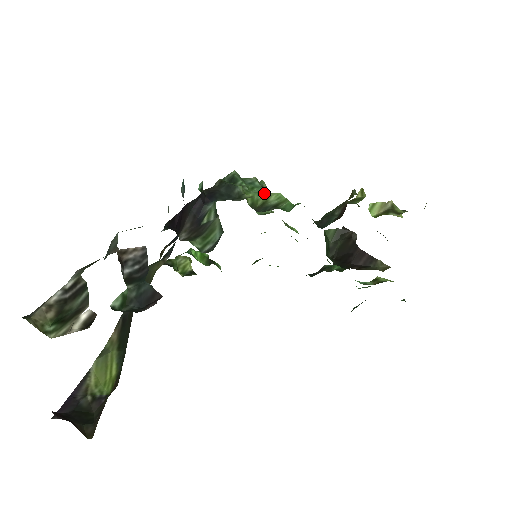
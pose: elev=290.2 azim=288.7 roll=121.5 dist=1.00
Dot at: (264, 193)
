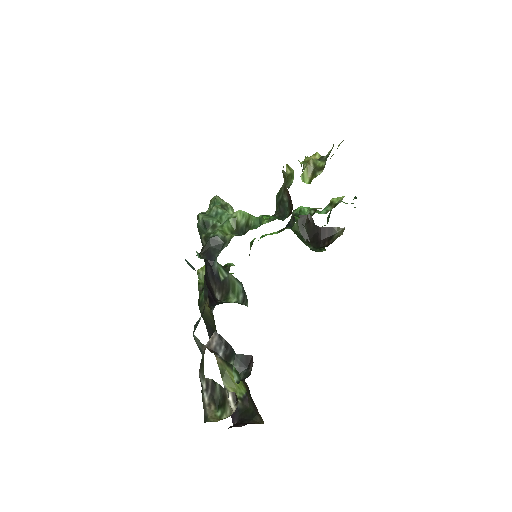
Dot at: (231, 217)
